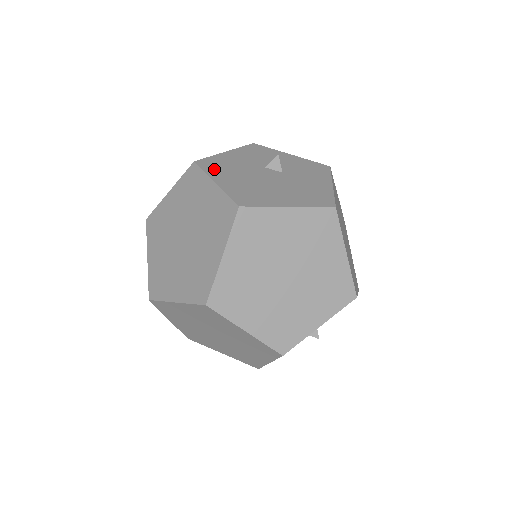
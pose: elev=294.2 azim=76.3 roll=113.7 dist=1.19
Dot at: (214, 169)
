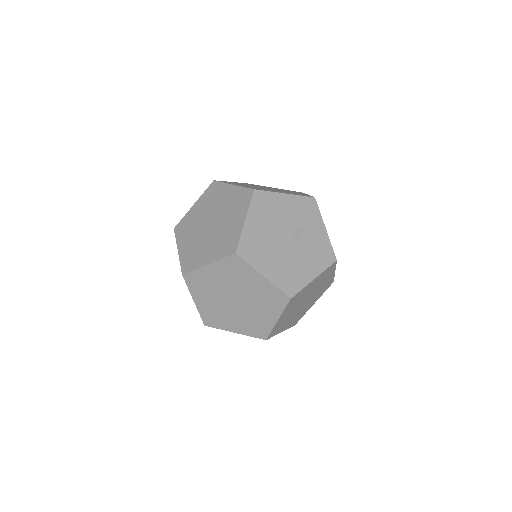
Dot at: (258, 207)
